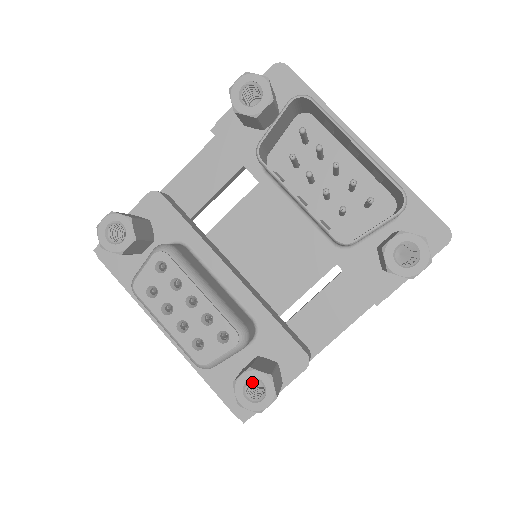
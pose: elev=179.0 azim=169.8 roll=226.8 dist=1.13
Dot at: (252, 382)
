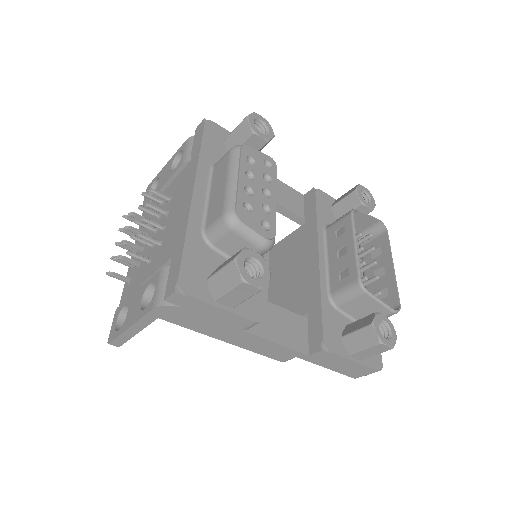
Dot at: occluded
